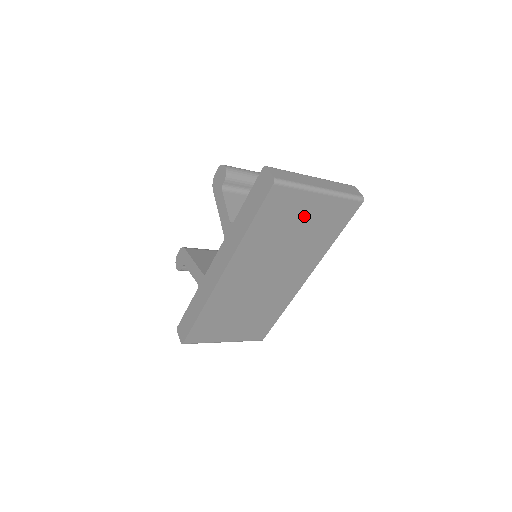
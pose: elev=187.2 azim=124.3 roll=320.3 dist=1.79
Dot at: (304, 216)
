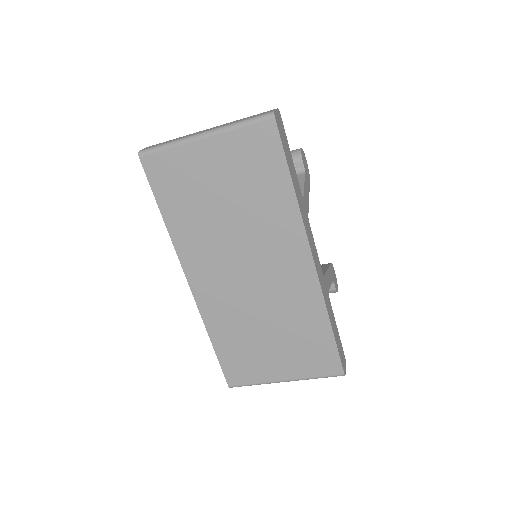
Dot at: (212, 175)
